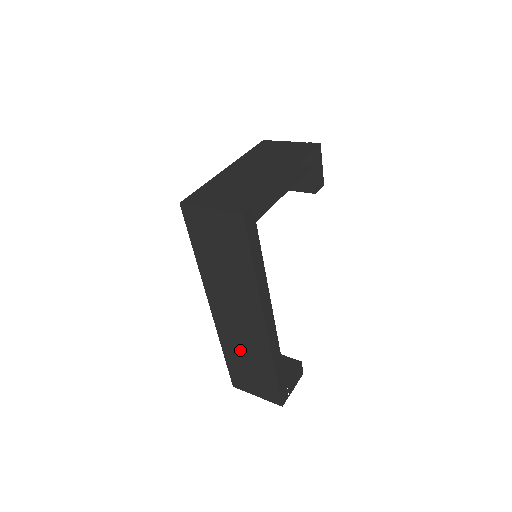
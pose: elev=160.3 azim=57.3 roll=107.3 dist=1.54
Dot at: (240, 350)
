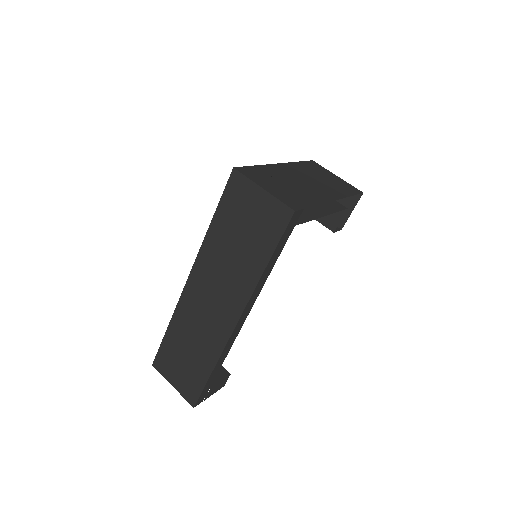
Dot at: (189, 334)
